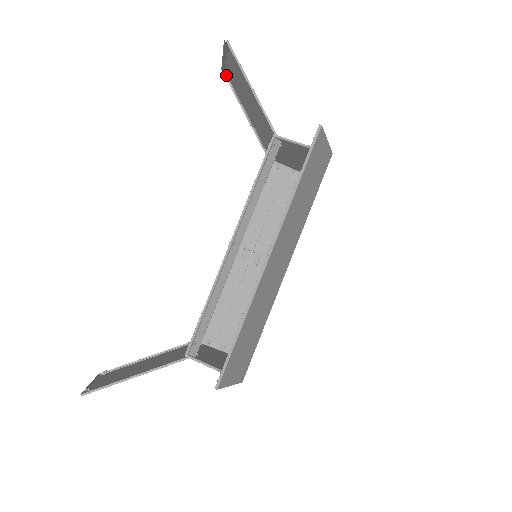
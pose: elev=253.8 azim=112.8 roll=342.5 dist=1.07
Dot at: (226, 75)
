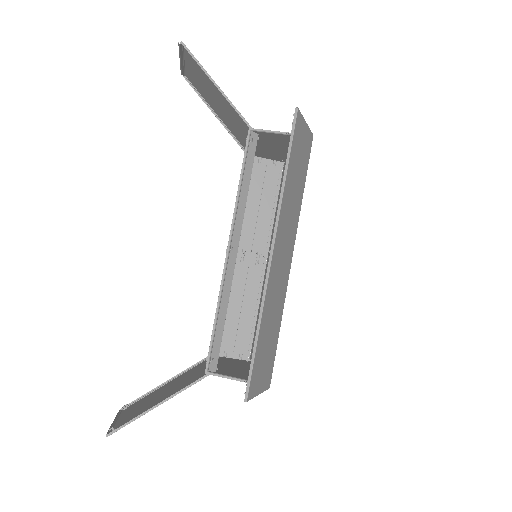
Dot at: (187, 78)
